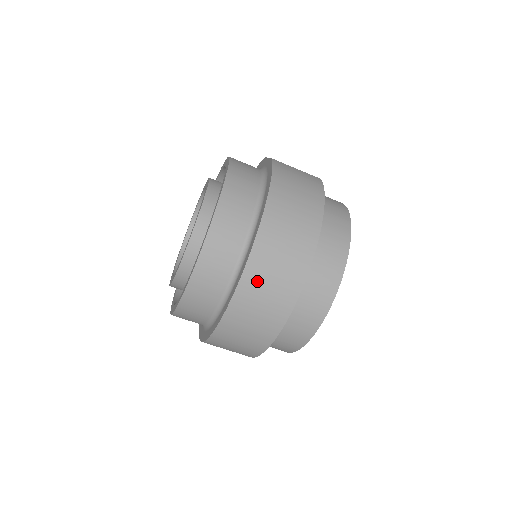
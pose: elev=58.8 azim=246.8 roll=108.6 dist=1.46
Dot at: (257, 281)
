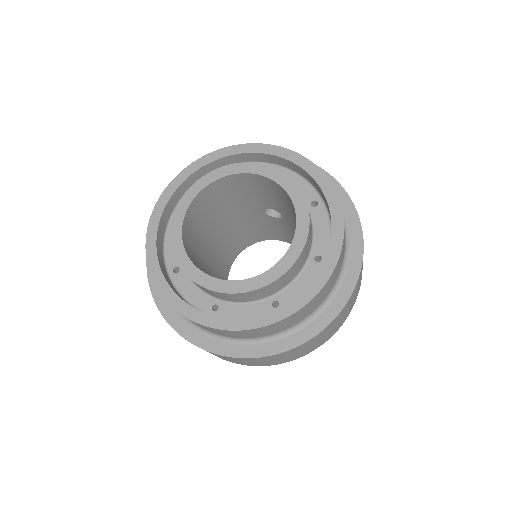
Dot at: (358, 284)
